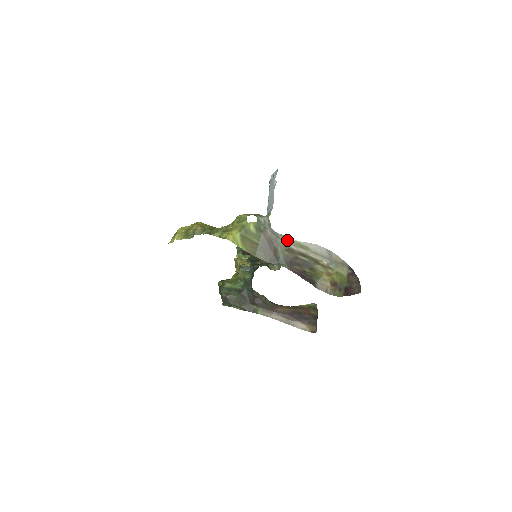
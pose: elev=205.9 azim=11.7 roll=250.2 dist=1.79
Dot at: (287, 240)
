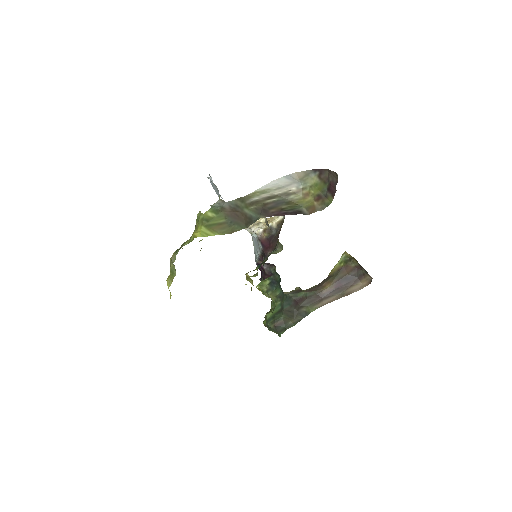
Dot at: (245, 198)
